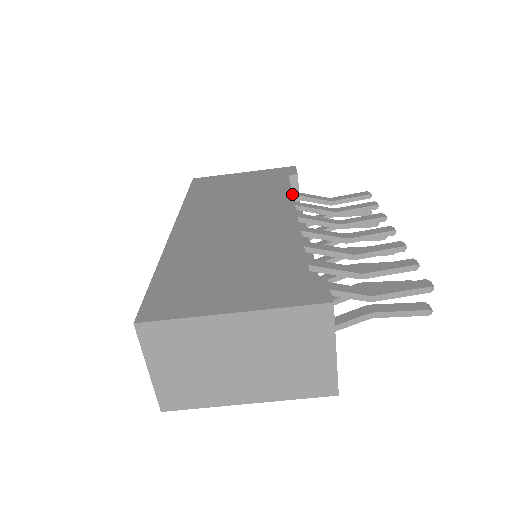
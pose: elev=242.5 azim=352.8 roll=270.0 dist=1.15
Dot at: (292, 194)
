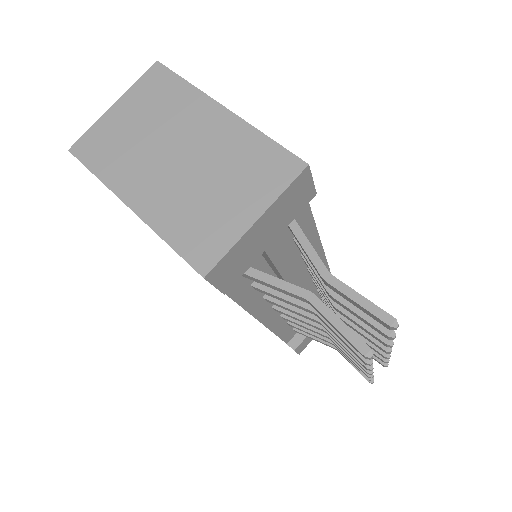
Dot at: occluded
